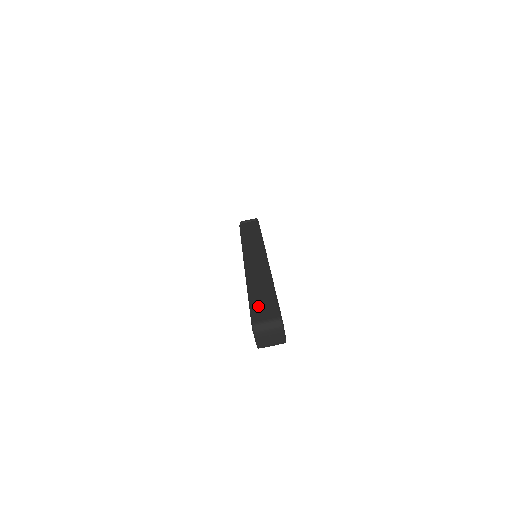
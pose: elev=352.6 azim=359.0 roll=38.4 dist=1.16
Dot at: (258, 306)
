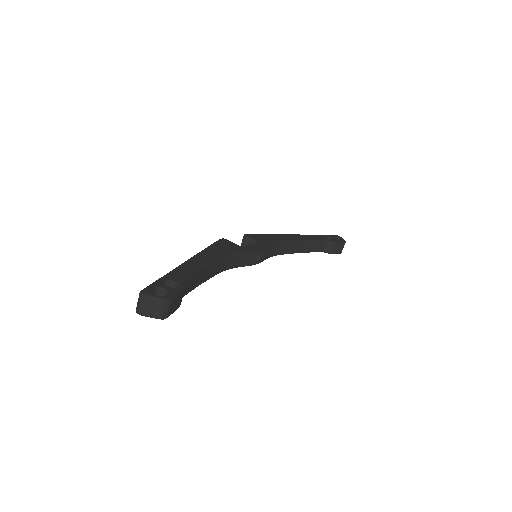
Dot at: occluded
